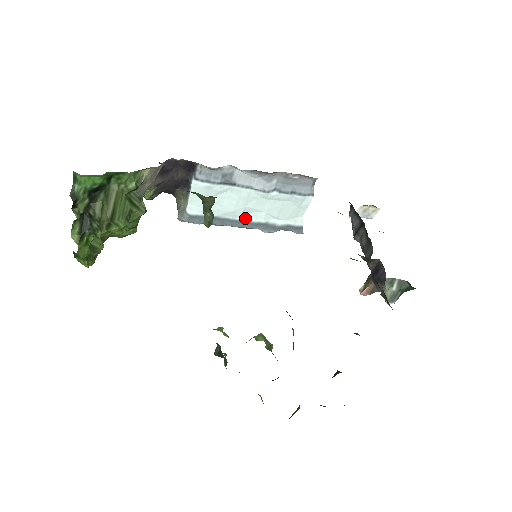
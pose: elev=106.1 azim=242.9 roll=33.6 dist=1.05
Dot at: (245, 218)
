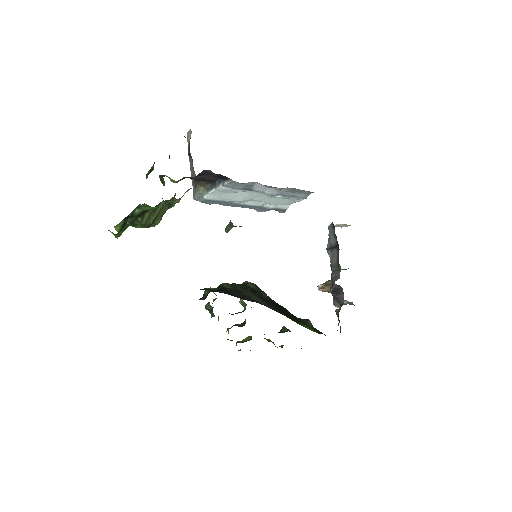
Dot at: (247, 203)
